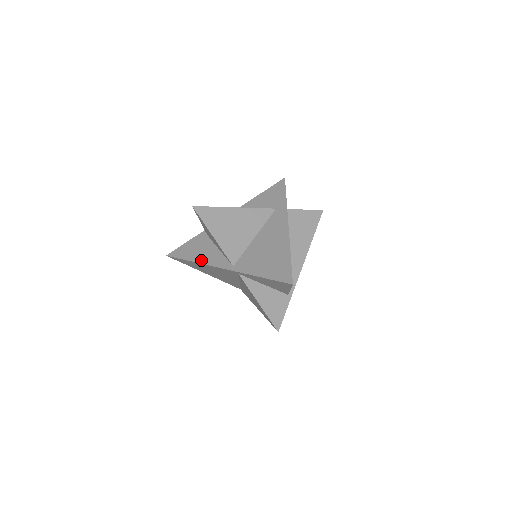
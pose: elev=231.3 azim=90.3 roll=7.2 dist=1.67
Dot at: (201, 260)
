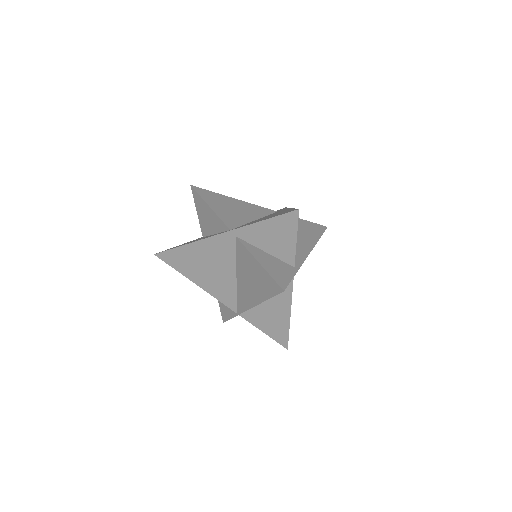
Dot at: (194, 241)
